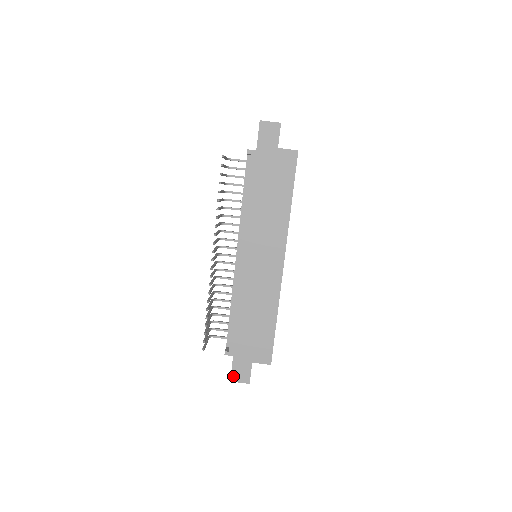
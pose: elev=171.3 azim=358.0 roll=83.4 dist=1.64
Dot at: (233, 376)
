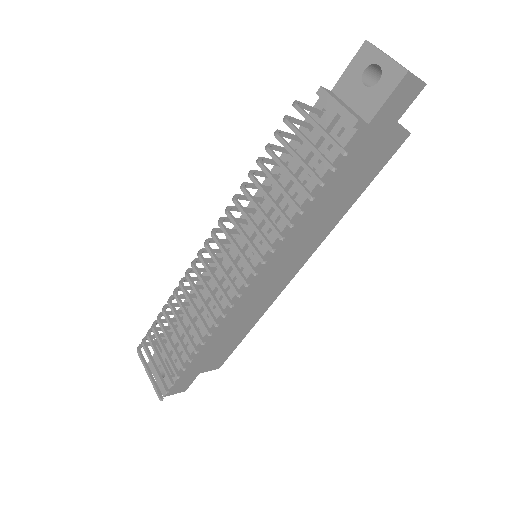
Dot at: (170, 392)
